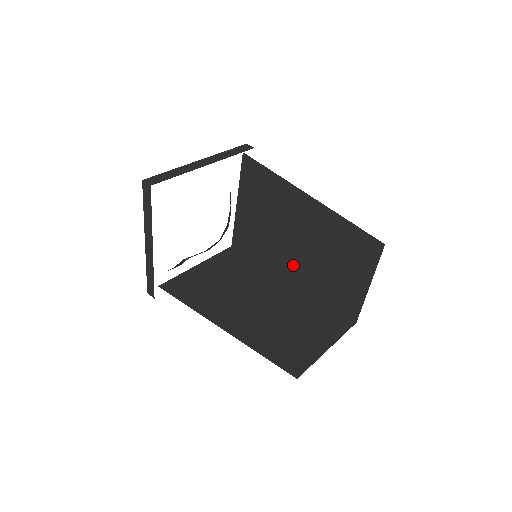
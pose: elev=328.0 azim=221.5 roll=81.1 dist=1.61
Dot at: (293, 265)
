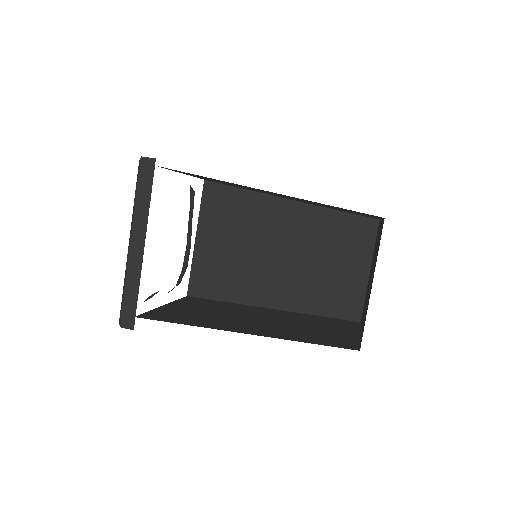
Dot at: (275, 286)
